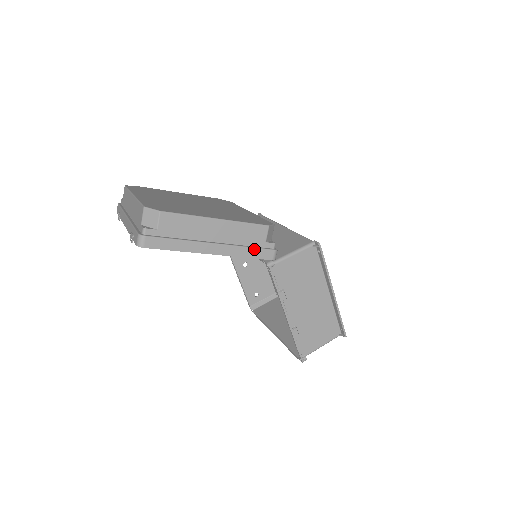
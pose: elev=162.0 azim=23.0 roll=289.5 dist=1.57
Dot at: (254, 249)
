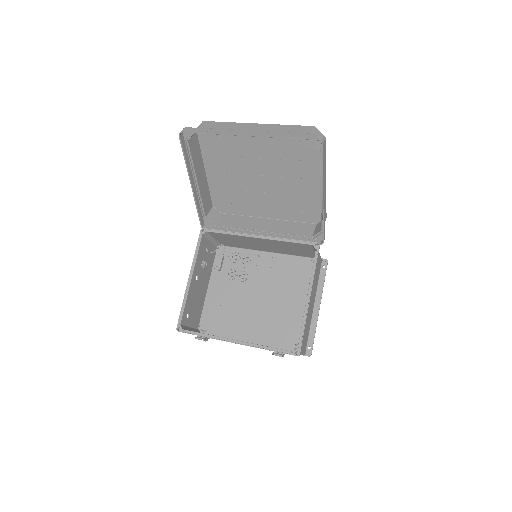
Dot at: occluded
